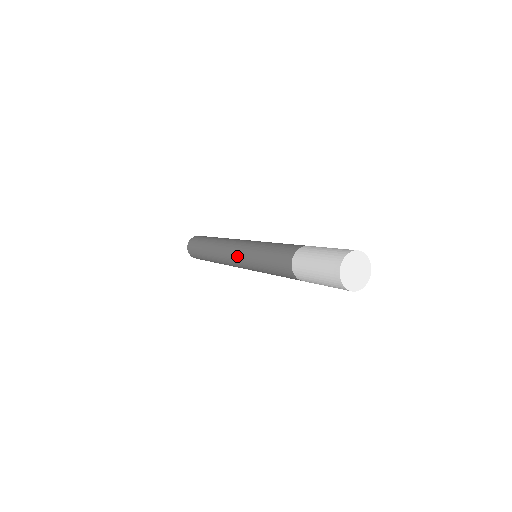
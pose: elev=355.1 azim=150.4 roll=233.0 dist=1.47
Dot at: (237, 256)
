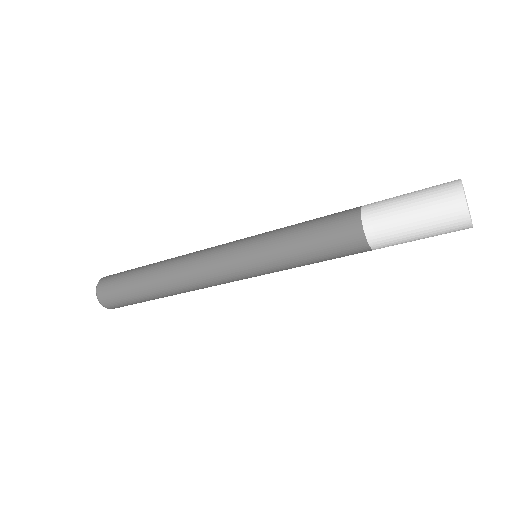
Dot at: (232, 248)
